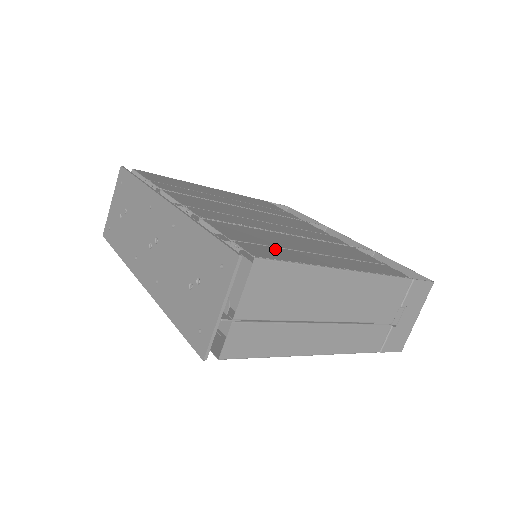
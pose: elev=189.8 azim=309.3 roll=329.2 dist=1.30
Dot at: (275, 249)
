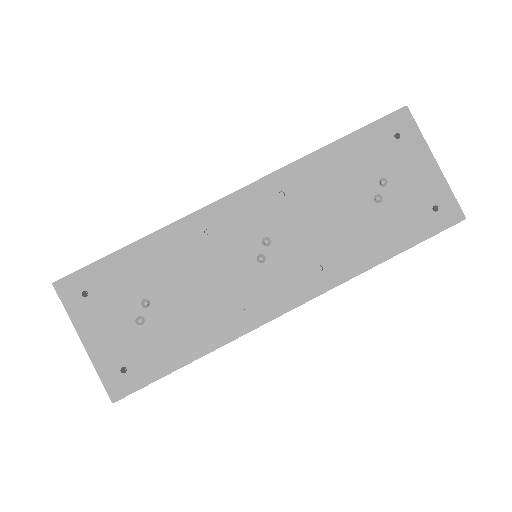
Dot at: occluded
